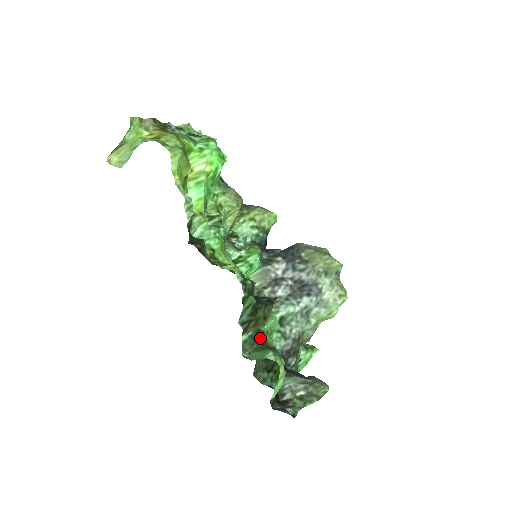
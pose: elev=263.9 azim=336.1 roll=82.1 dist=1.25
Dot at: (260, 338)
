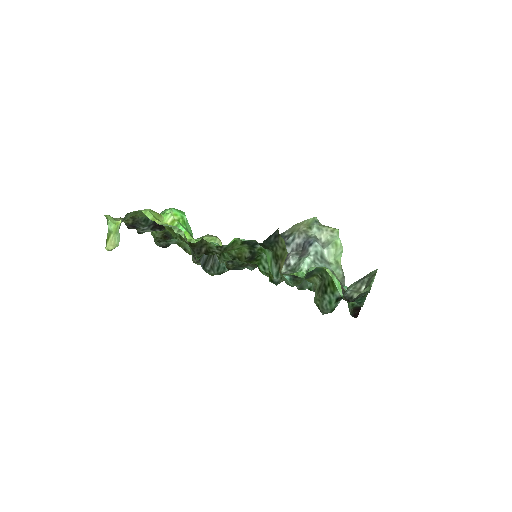
Dot at: (299, 277)
